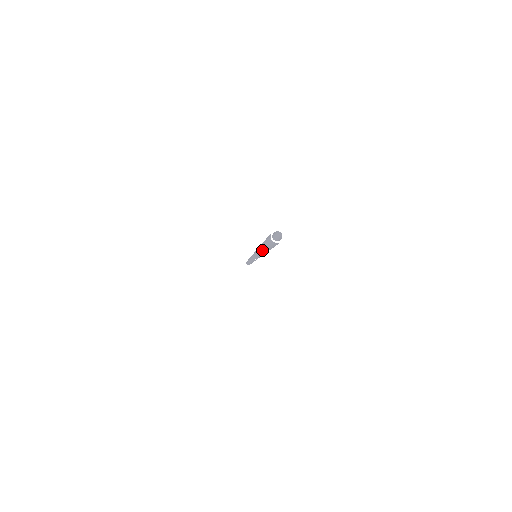
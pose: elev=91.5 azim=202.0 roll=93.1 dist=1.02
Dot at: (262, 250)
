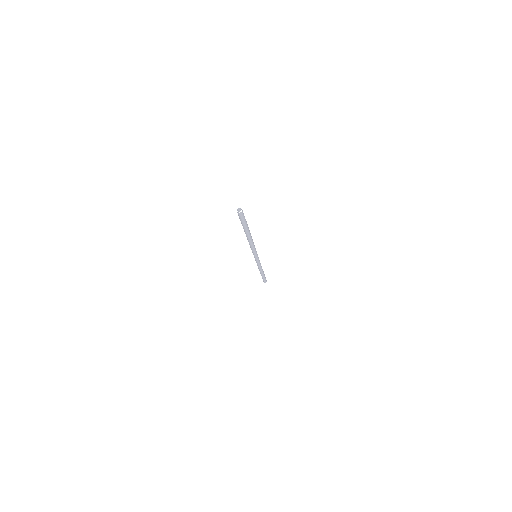
Dot at: (247, 233)
